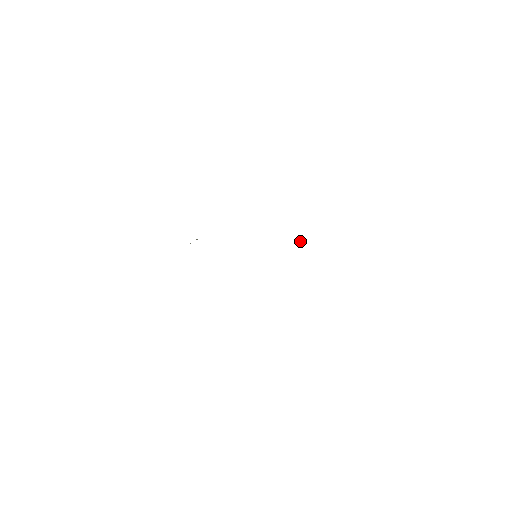
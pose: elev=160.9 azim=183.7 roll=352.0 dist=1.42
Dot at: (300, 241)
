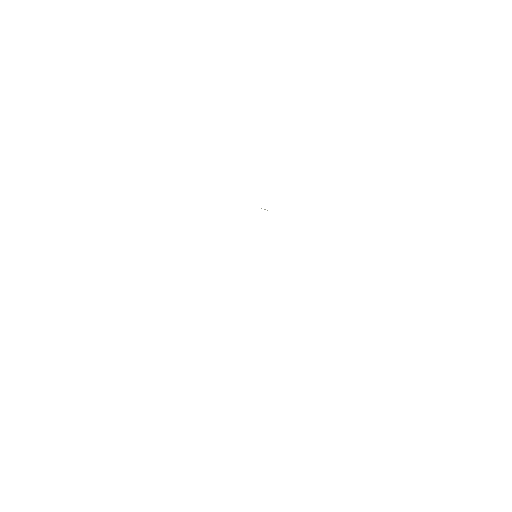
Dot at: occluded
